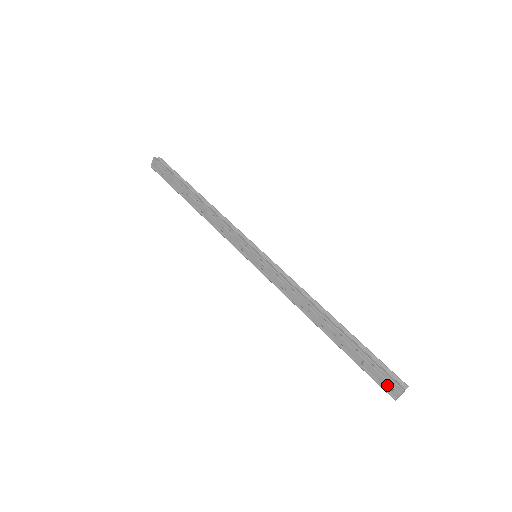
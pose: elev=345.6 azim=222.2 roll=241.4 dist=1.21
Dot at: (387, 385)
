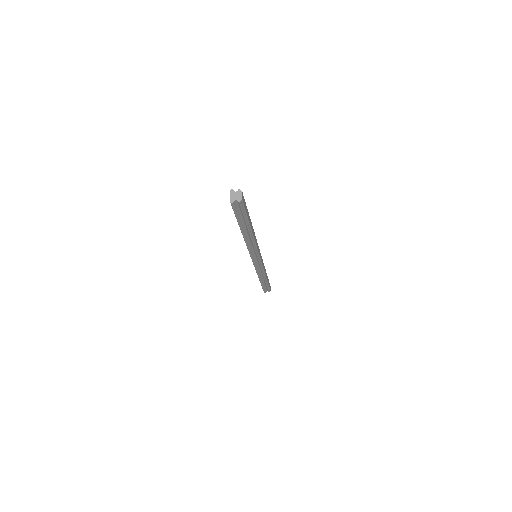
Dot at: occluded
